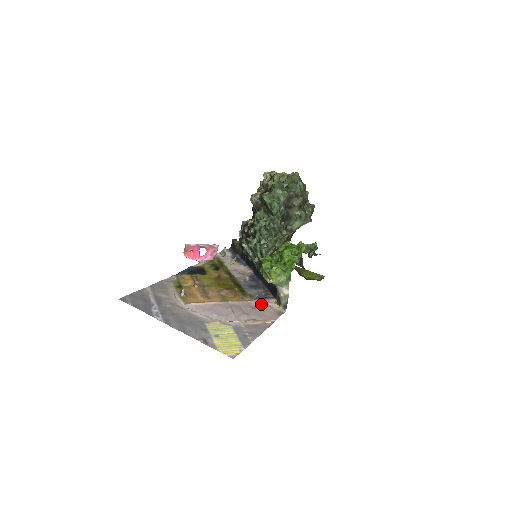
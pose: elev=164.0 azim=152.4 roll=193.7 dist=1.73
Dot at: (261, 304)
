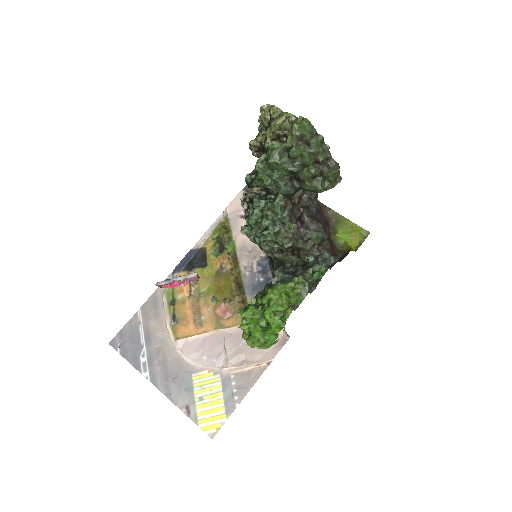
Dot at: occluded
